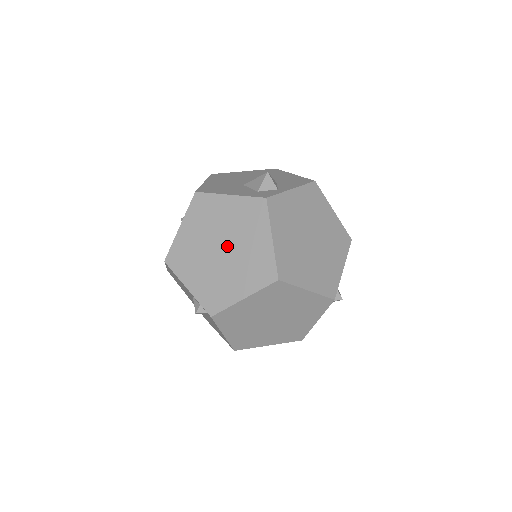
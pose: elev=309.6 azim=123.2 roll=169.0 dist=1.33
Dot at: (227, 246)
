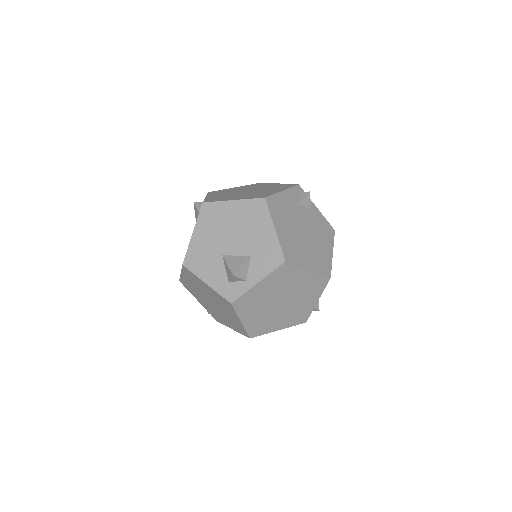
Dot at: (214, 304)
